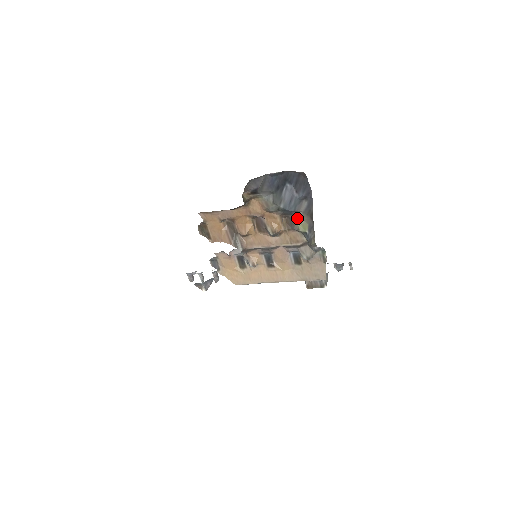
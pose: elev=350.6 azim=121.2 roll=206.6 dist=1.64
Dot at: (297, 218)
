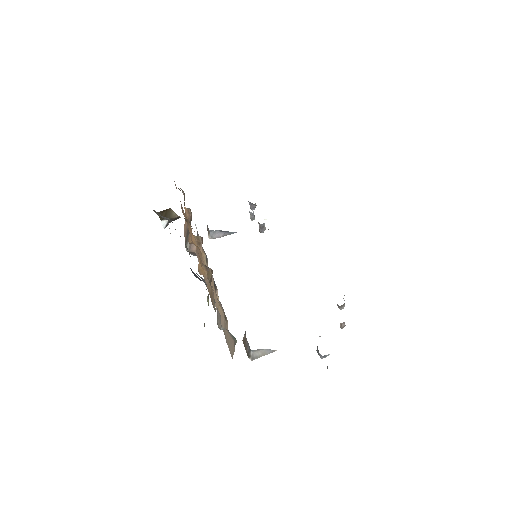
Dot at: occluded
